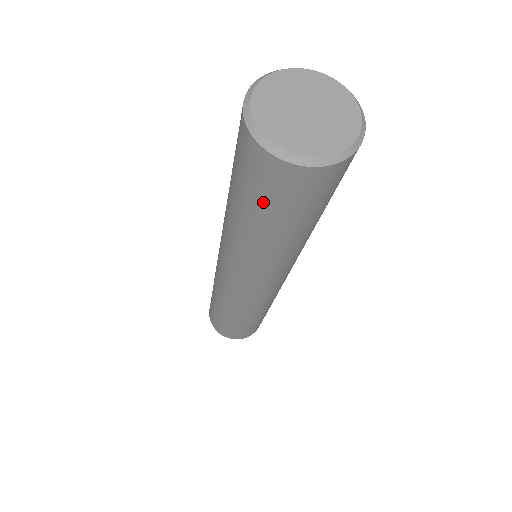
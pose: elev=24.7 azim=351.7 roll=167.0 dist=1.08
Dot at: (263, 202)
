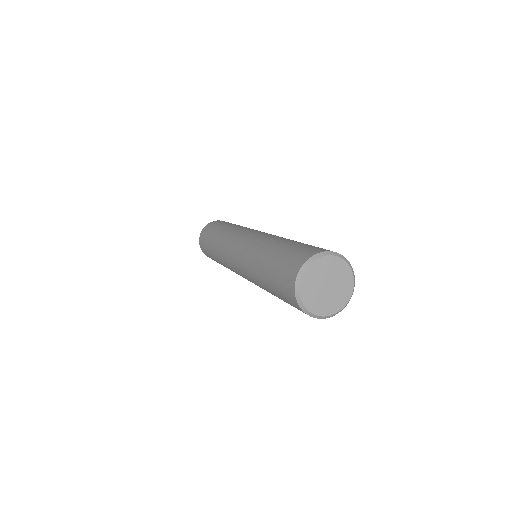
Dot at: occluded
